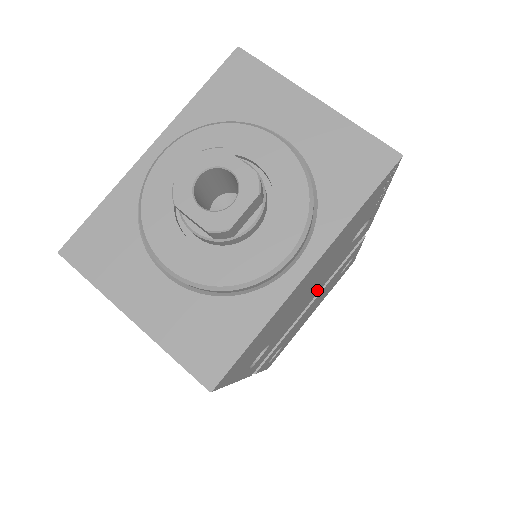
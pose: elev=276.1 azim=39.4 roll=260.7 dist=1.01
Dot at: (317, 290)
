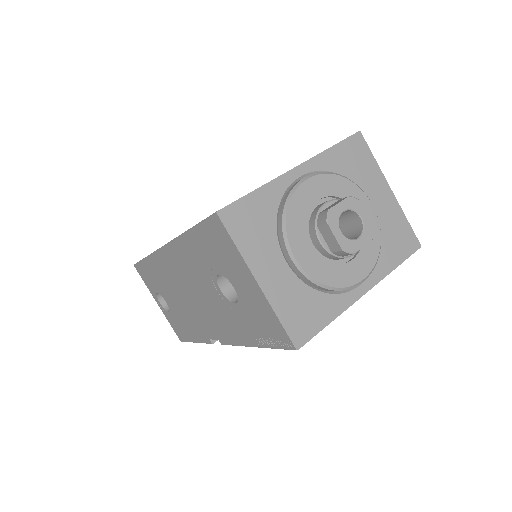
Dot at: occluded
